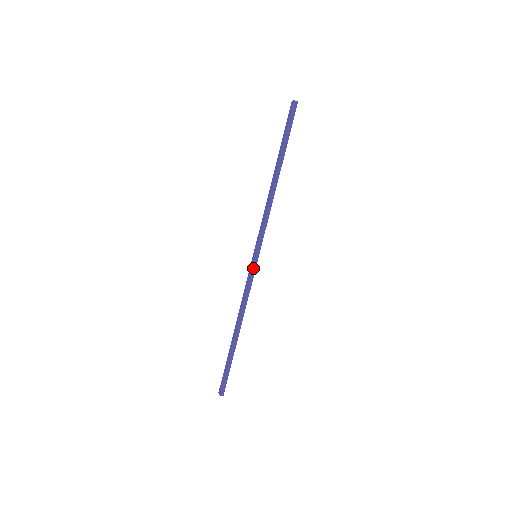
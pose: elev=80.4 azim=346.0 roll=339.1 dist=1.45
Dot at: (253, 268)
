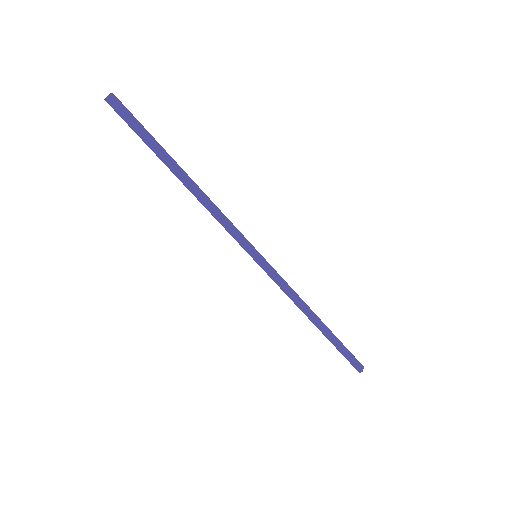
Dot at: (264, 269)
